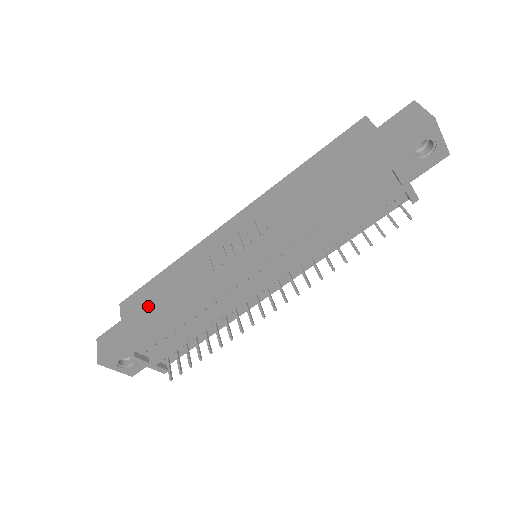
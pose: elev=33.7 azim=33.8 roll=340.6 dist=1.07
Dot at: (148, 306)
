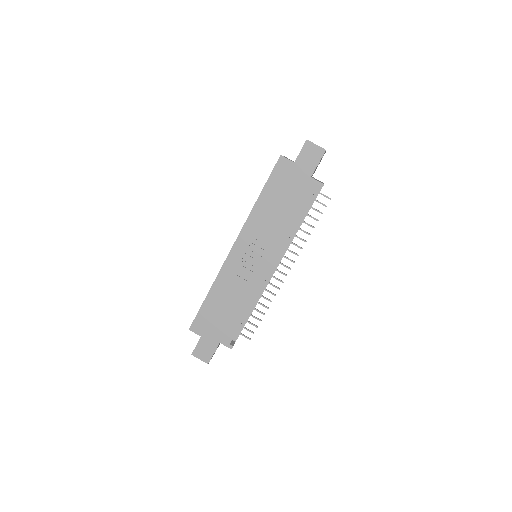
Dot at: (215, 320)
